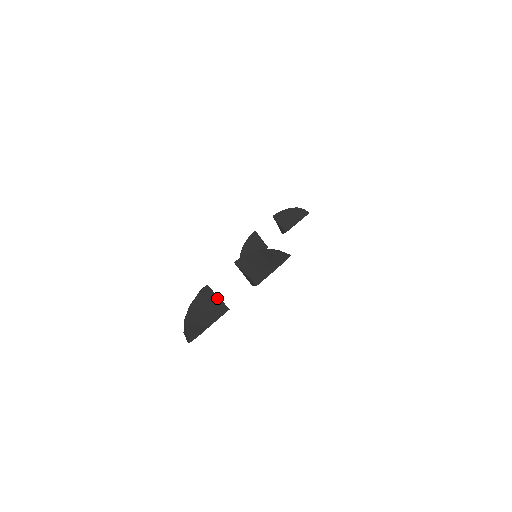
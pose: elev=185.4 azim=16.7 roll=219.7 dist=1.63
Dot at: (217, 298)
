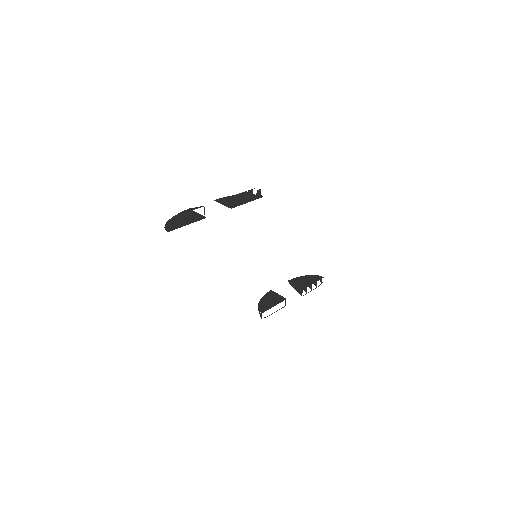
Dot at: (196, 207)
